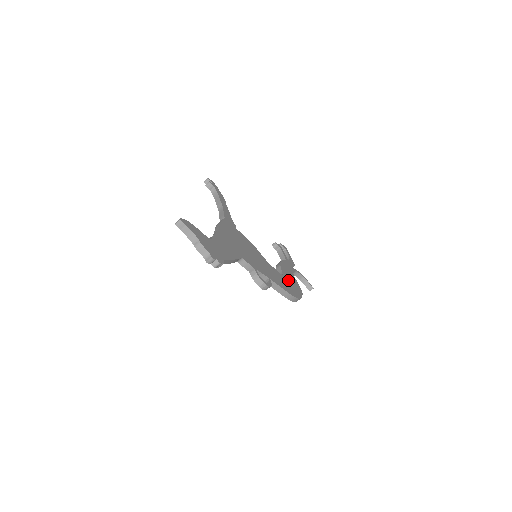
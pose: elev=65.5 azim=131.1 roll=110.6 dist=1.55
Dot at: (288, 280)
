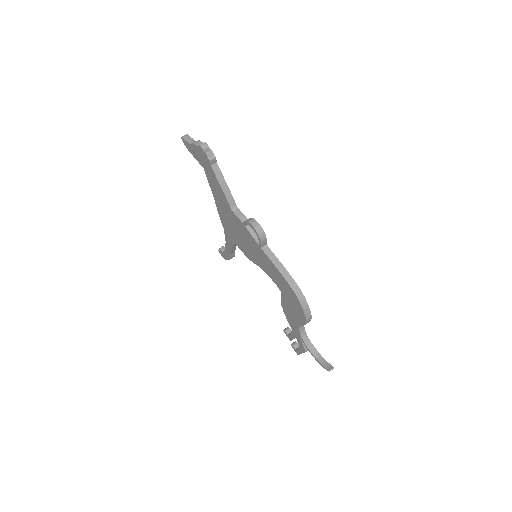
Dot at: occluded
